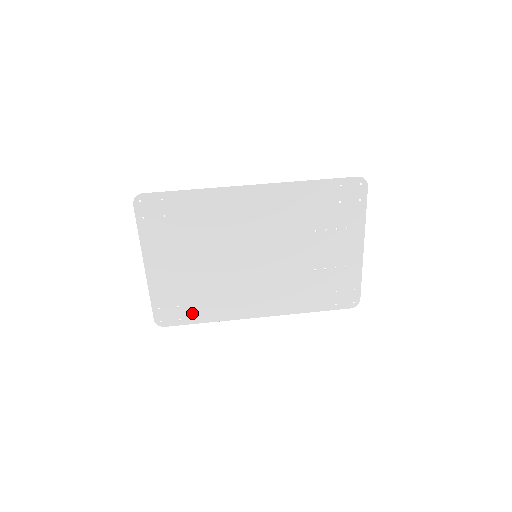
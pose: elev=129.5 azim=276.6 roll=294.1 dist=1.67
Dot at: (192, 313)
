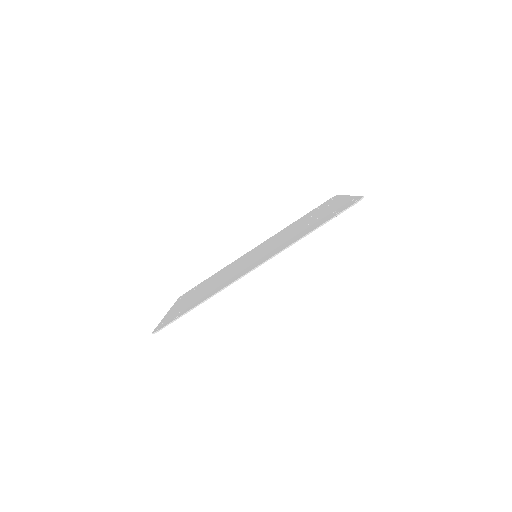
Dot at: occluded
